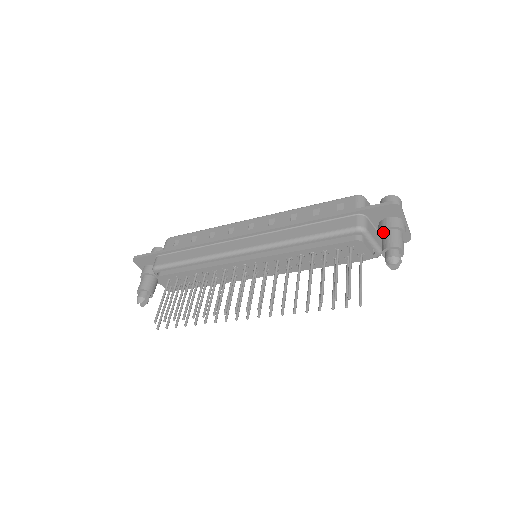
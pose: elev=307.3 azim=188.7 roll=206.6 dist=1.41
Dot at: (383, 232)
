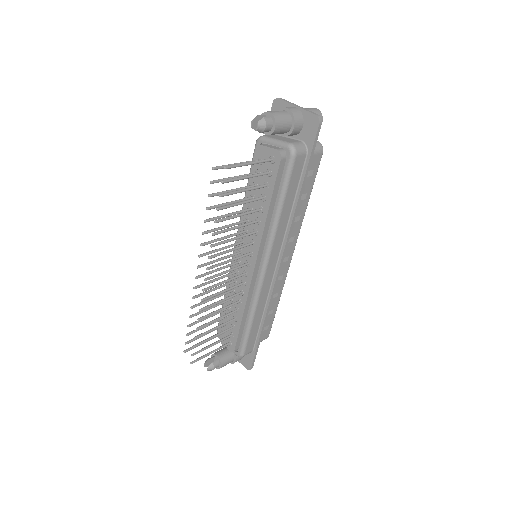
Dot at: occluded
